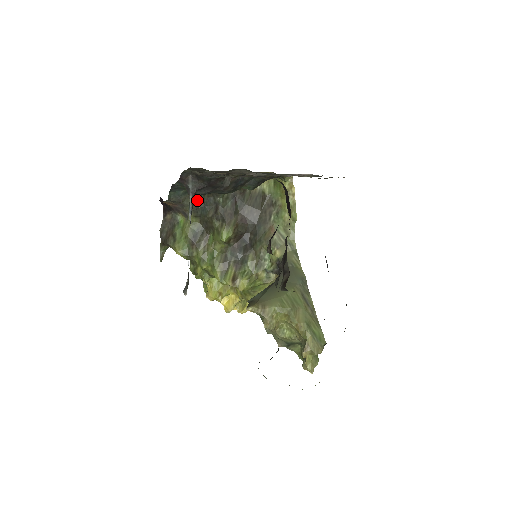
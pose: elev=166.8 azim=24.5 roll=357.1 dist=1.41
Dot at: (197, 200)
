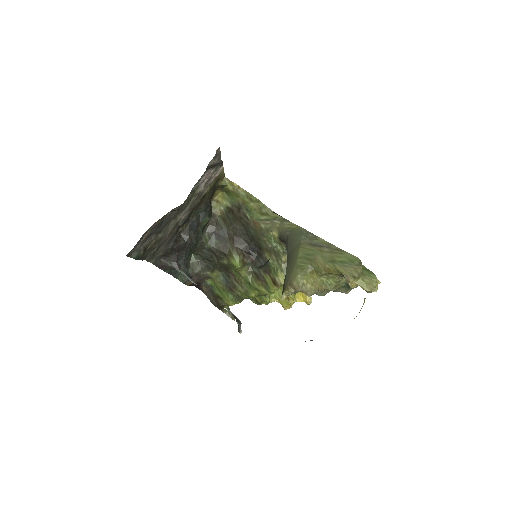
Dot at: (200, 262)
